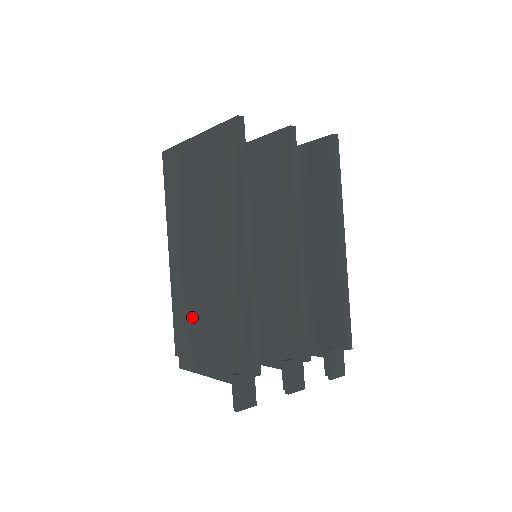
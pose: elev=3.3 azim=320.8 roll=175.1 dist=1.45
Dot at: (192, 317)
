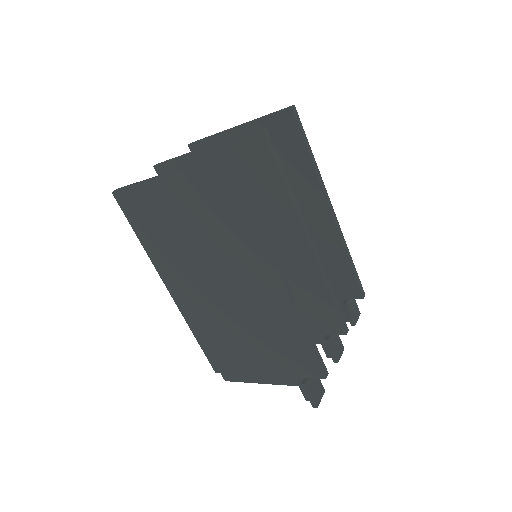
Dot at: (226, 341)
